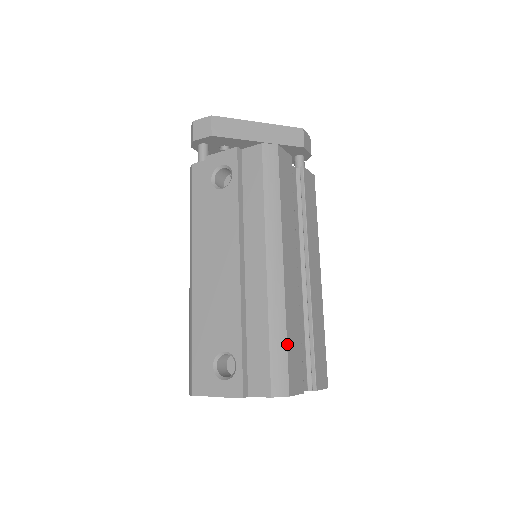
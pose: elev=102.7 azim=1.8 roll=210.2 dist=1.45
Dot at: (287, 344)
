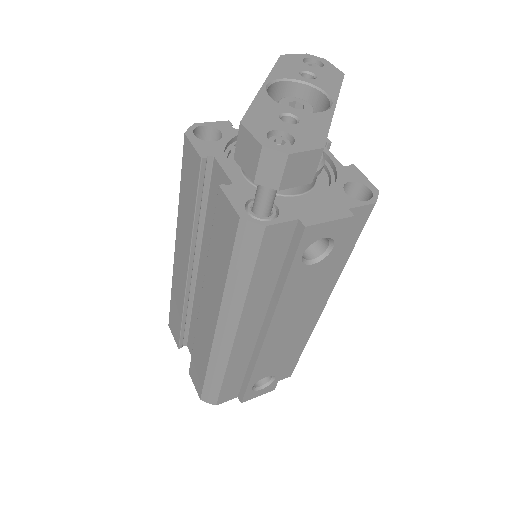
Dot at: occluded
